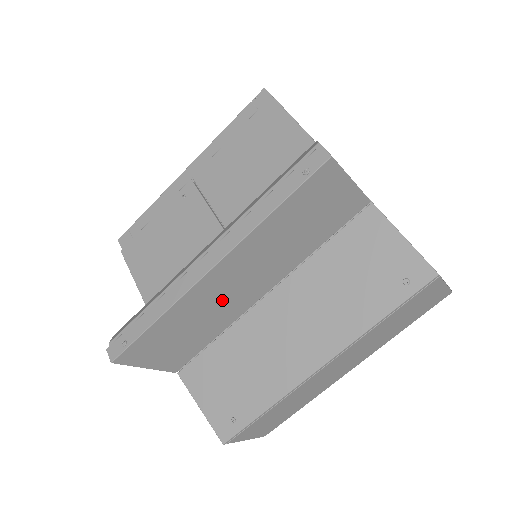
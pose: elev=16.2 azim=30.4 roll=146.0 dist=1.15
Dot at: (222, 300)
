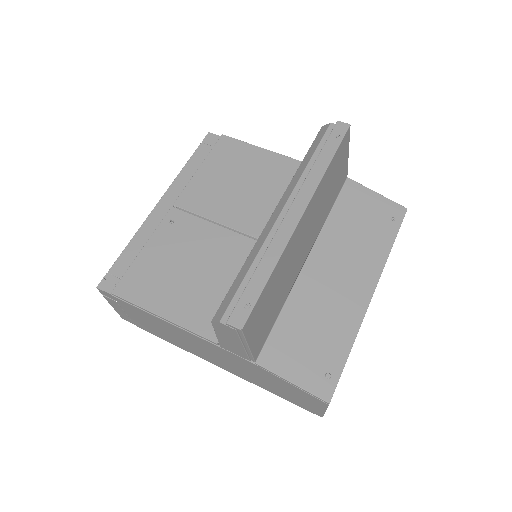
Dot at: (295, 258)
